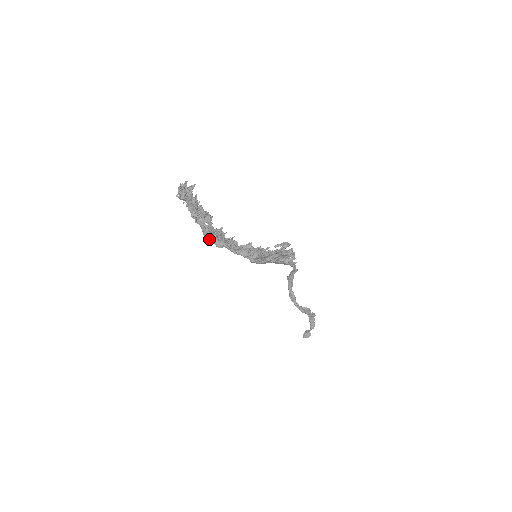
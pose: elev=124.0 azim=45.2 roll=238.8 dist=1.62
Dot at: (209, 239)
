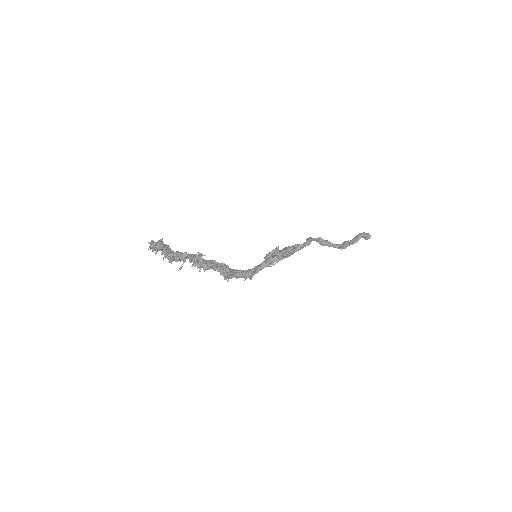
Dot at: occluded
